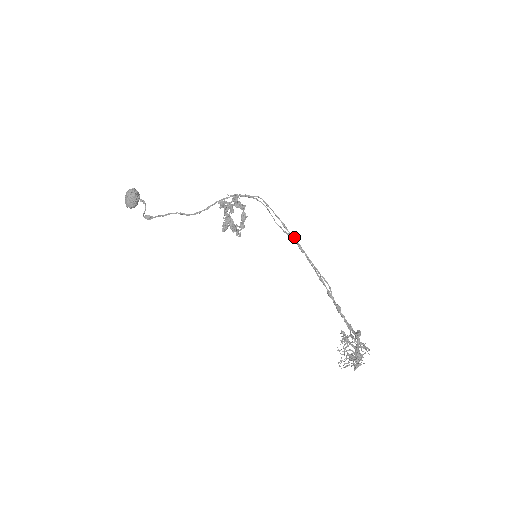
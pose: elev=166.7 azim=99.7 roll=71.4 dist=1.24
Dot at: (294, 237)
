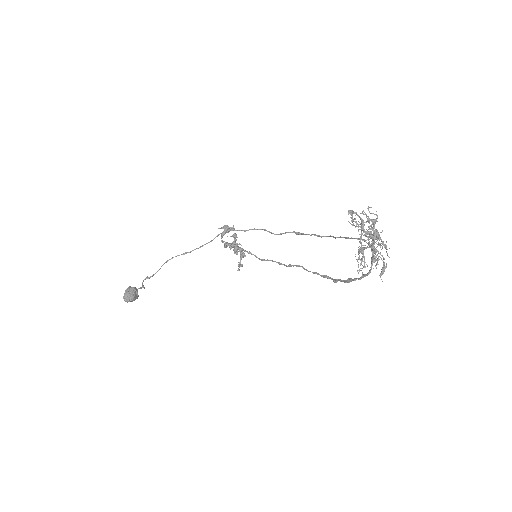
Dot at: occluded
